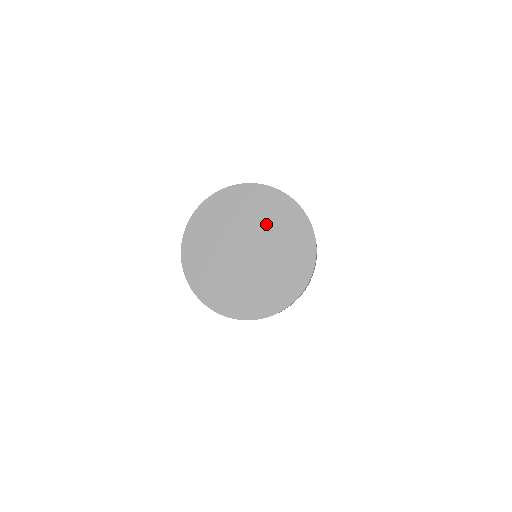
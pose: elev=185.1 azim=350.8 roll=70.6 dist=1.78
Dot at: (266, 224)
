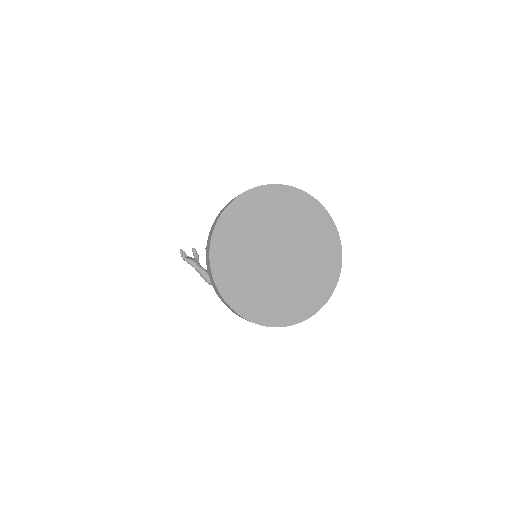
Dot at: (309, 249)
